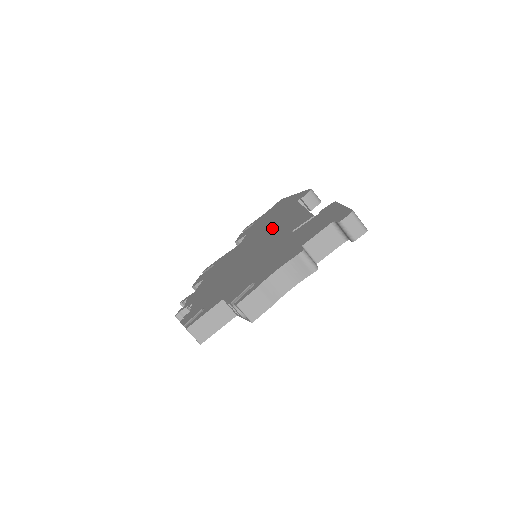
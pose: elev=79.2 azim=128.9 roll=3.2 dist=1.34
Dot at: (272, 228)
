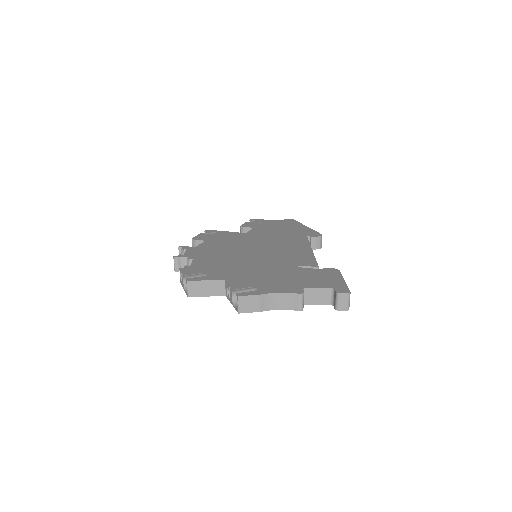
Dot at: (280, 245)
